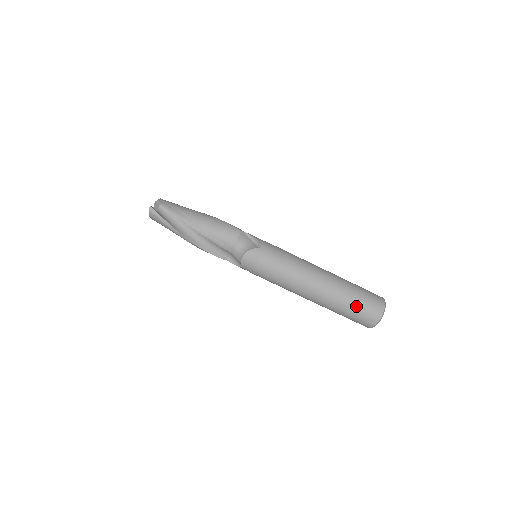
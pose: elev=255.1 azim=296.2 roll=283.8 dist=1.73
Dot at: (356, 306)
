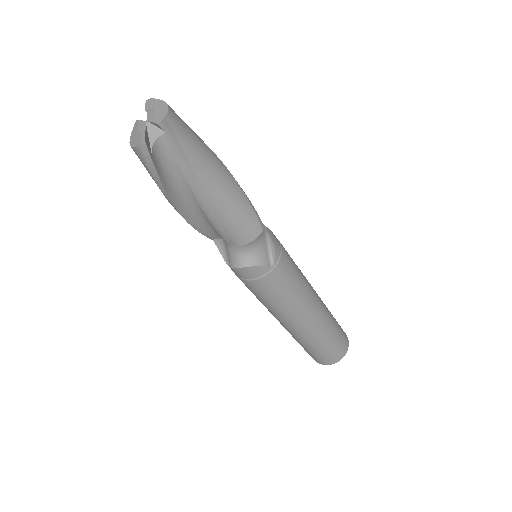
Dot at: (320, 351)
